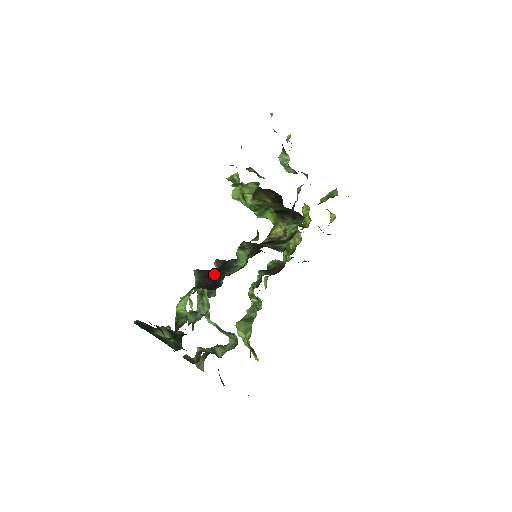
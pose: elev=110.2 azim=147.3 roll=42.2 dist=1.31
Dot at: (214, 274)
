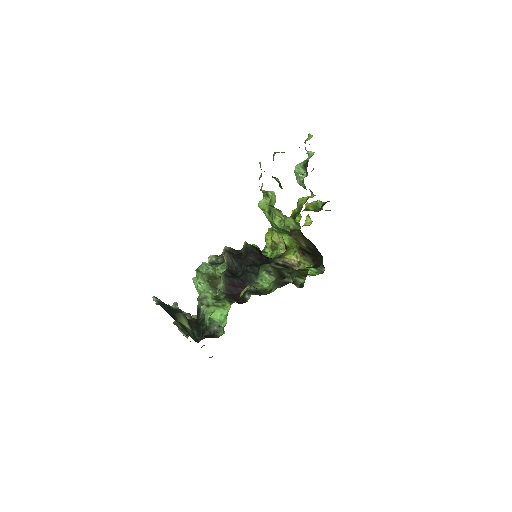
Dot at: (238, 284)
